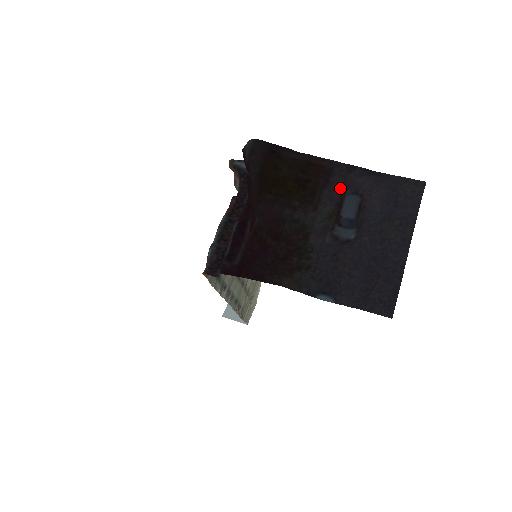
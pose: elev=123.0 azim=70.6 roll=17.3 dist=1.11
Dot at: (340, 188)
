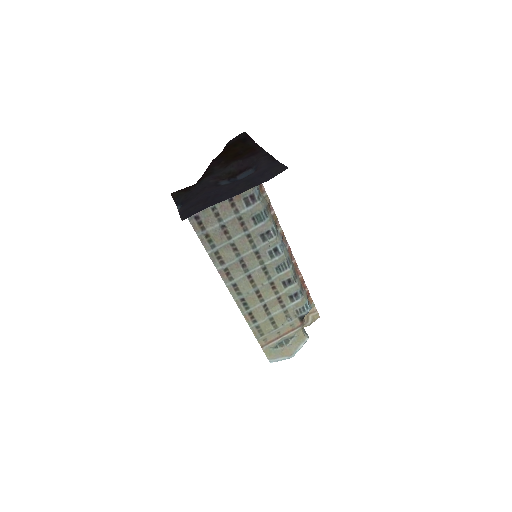
Dot at: (251, 163)
